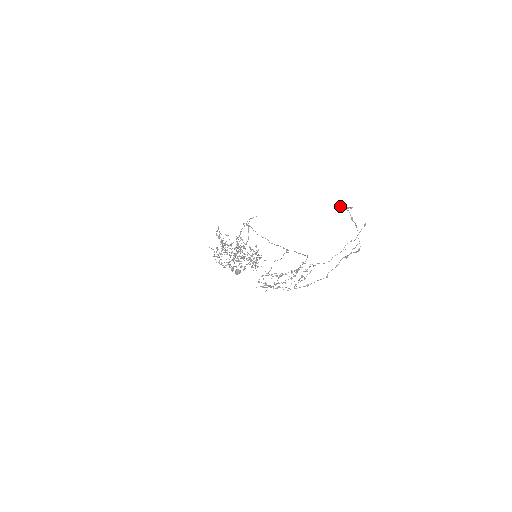
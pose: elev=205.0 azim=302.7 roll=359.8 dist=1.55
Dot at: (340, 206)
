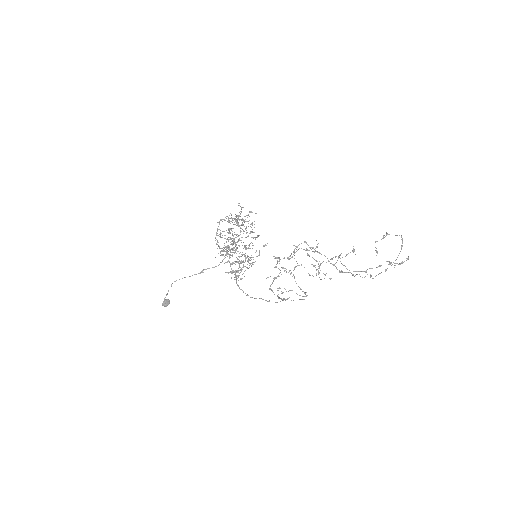
Dot at: (386, 233)
